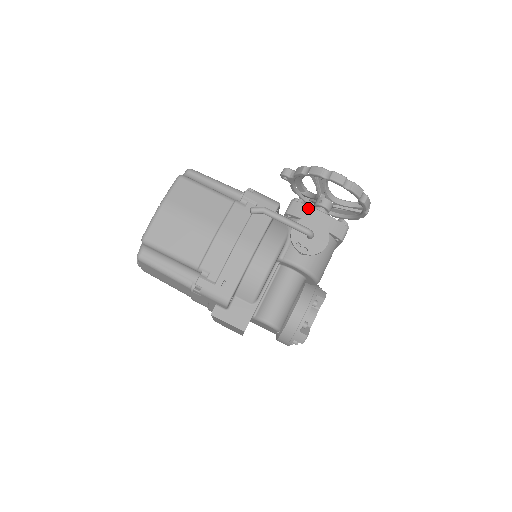
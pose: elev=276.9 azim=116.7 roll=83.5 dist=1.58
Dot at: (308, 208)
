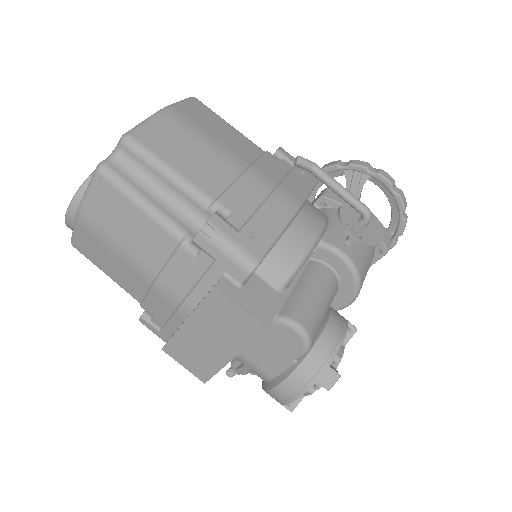
Dot at: occluded
